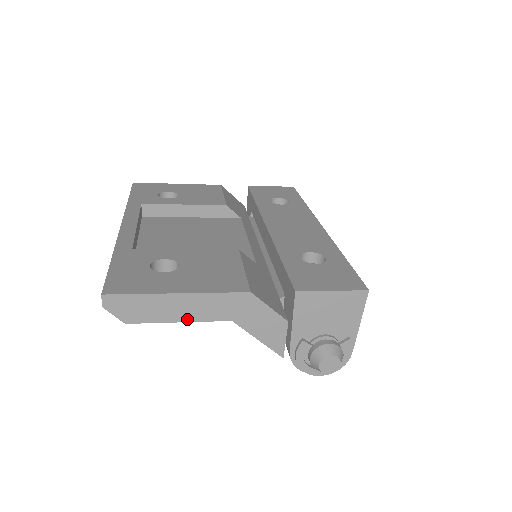
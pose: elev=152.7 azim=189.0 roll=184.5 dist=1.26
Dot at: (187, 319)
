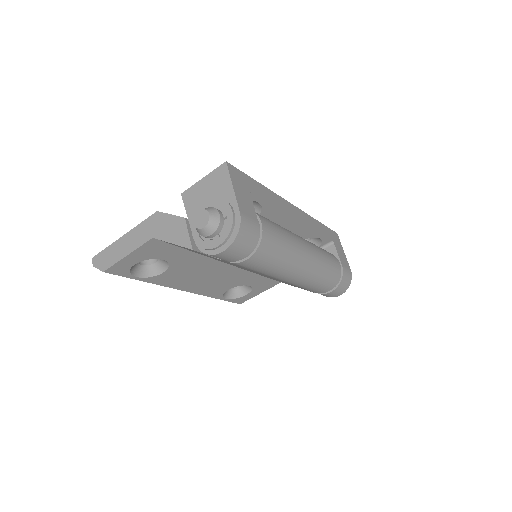
Dot at: (130, 251)
